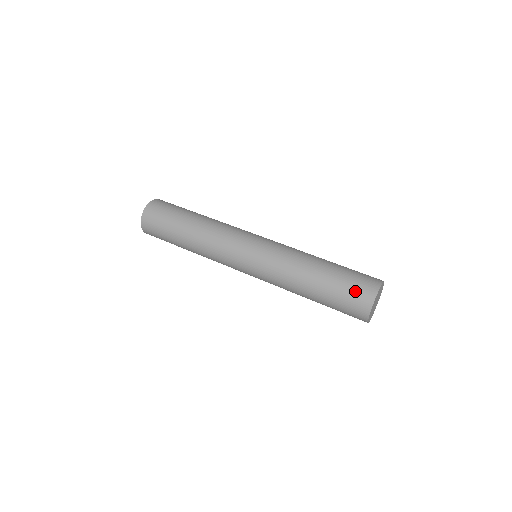
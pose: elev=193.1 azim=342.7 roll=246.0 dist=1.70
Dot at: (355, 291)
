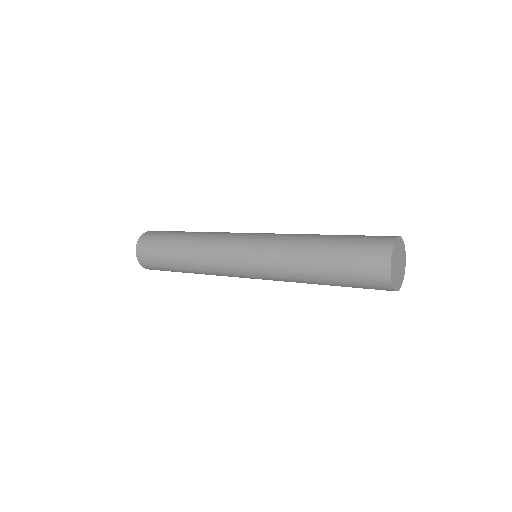
Dot at: (365, 261)
